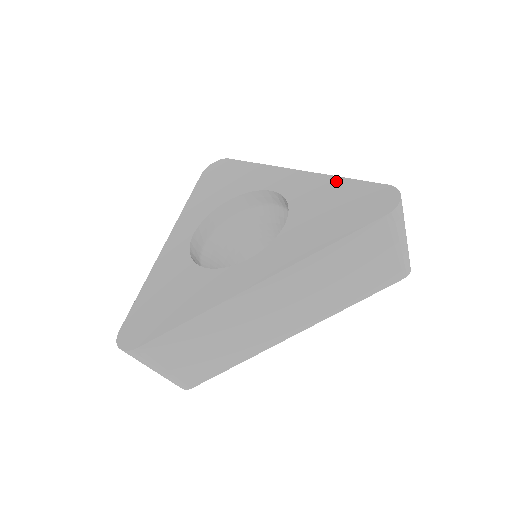
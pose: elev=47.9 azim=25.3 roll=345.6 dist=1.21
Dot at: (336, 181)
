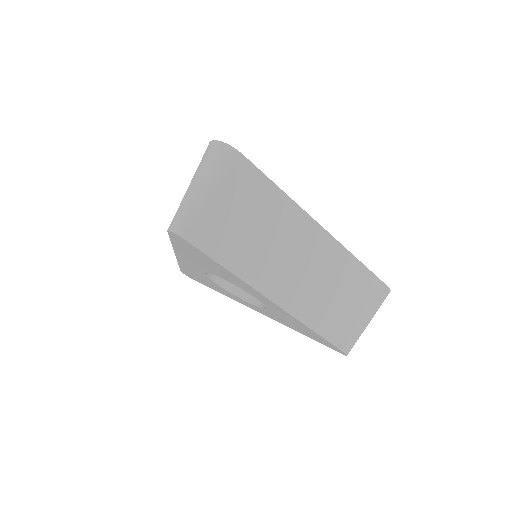
Dot at: occluded
